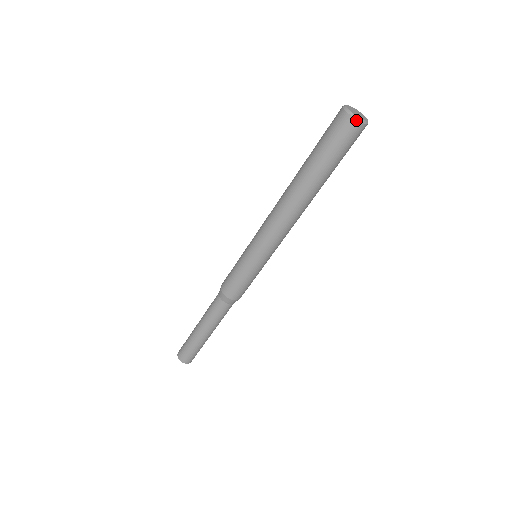
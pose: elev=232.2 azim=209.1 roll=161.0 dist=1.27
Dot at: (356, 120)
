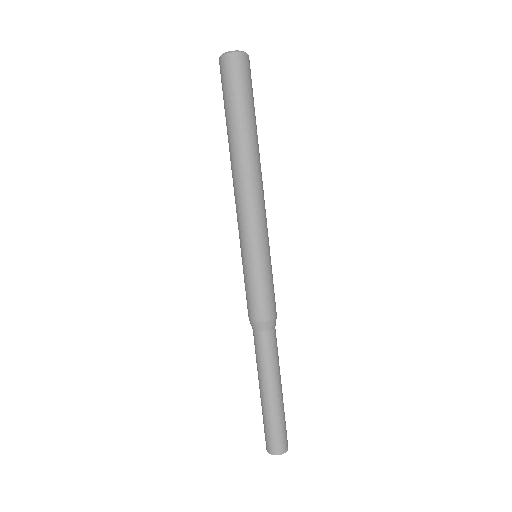
Dot at: (220, 57)
